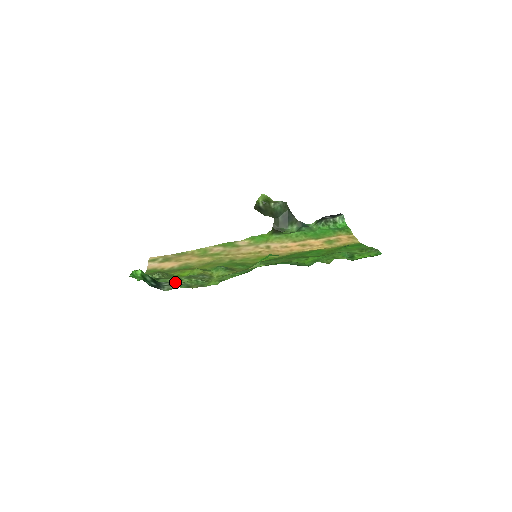
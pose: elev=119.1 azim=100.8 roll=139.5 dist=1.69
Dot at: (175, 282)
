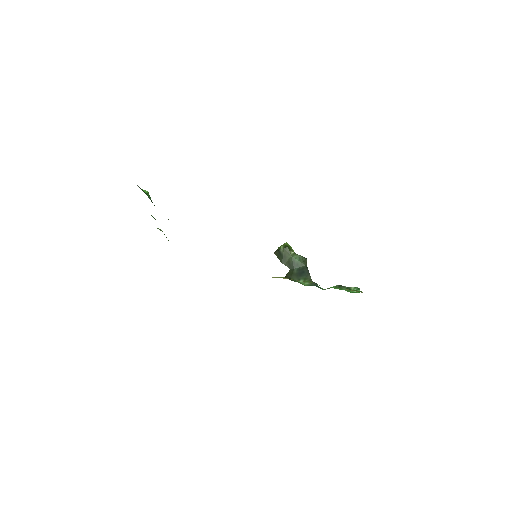
Dot at: occluded
